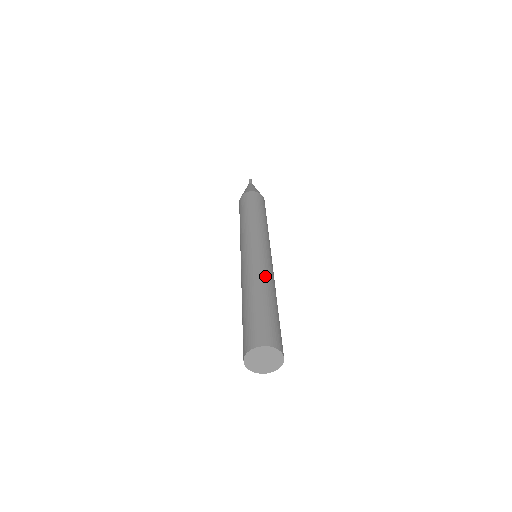
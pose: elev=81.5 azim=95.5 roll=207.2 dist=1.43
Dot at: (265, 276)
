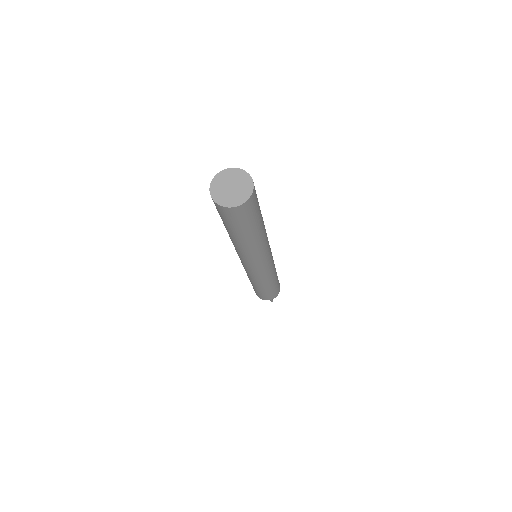
Dot at: occluded
